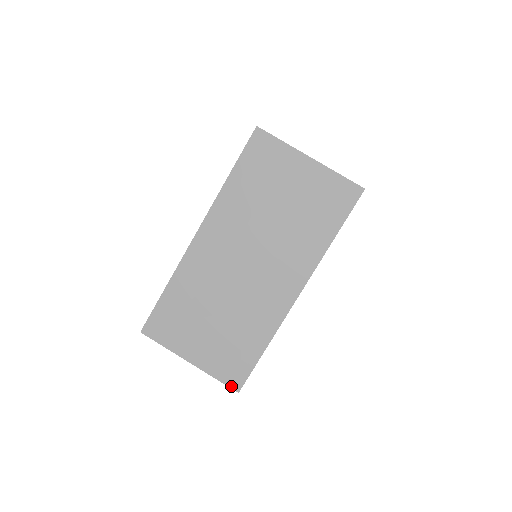
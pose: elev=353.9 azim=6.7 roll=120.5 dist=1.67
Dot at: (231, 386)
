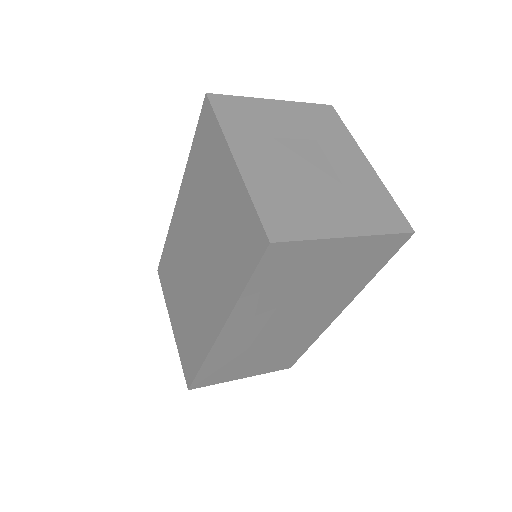
Dot at: (283, 369)
